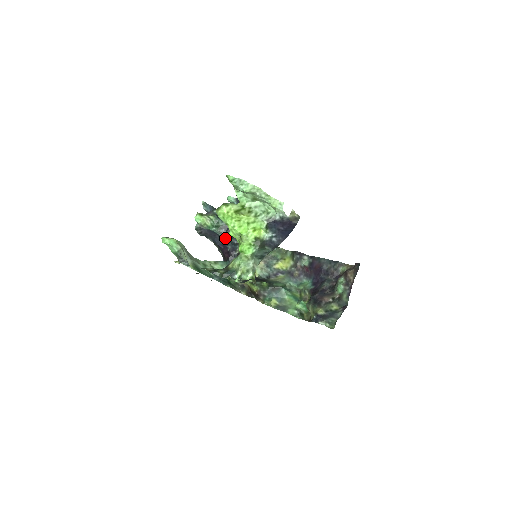
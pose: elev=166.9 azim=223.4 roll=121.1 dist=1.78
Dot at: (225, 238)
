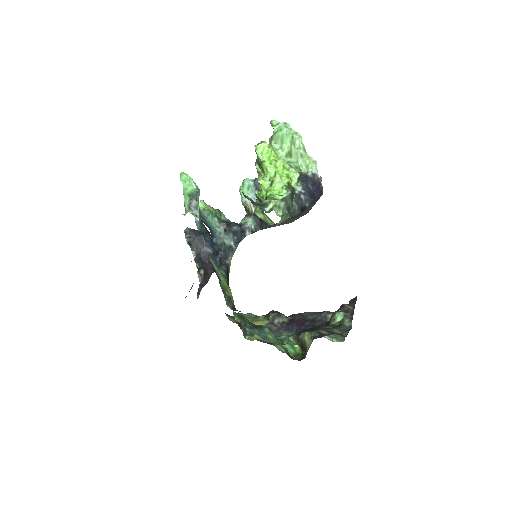
Dot at: (221, 238)
